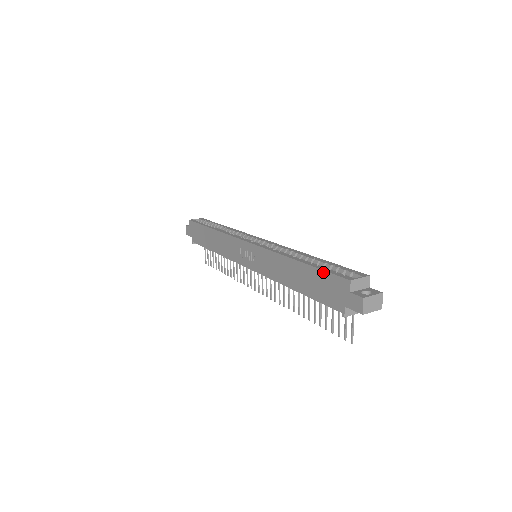
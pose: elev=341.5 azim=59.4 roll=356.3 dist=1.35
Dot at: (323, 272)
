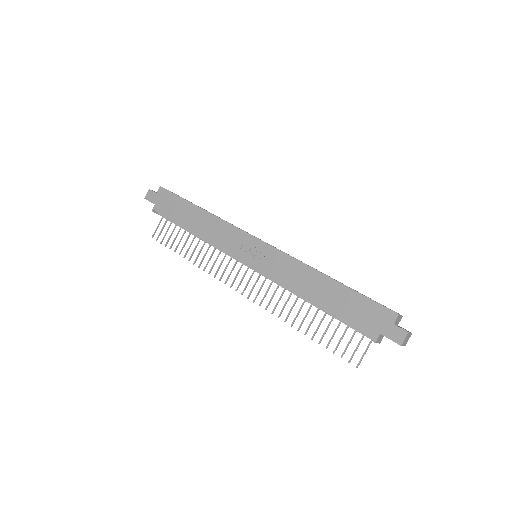
Dot at: (365, 298)
